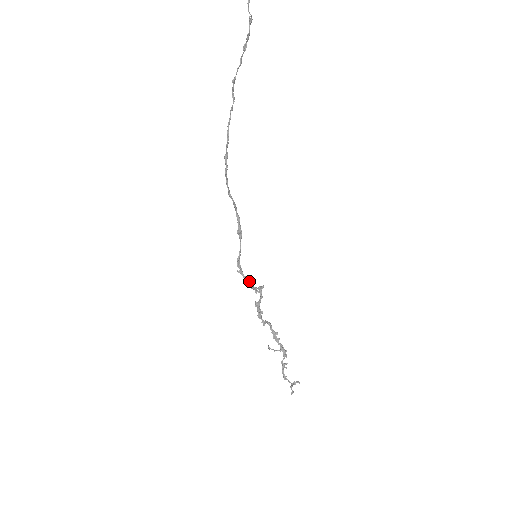
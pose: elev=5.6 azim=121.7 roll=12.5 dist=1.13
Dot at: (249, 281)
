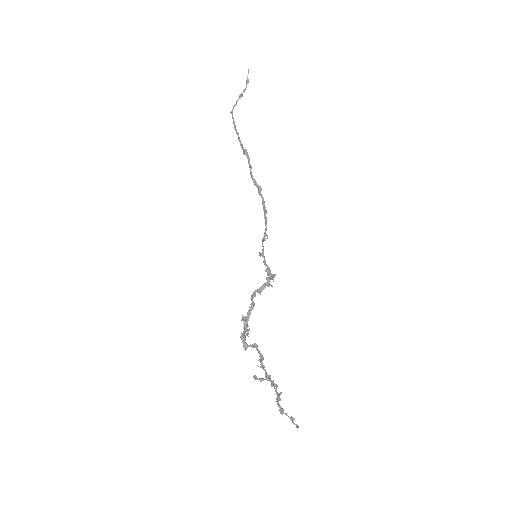
Dot at: (268, 268)
